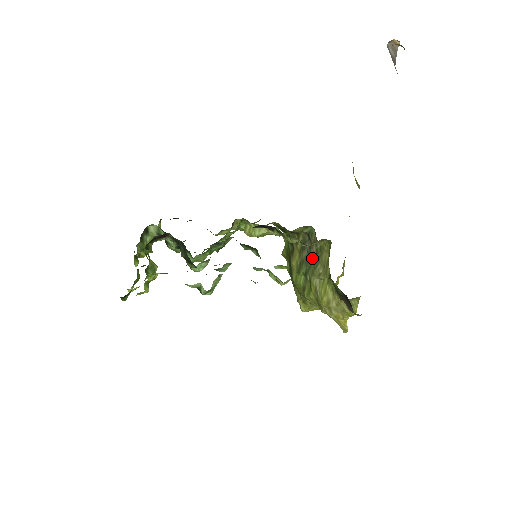
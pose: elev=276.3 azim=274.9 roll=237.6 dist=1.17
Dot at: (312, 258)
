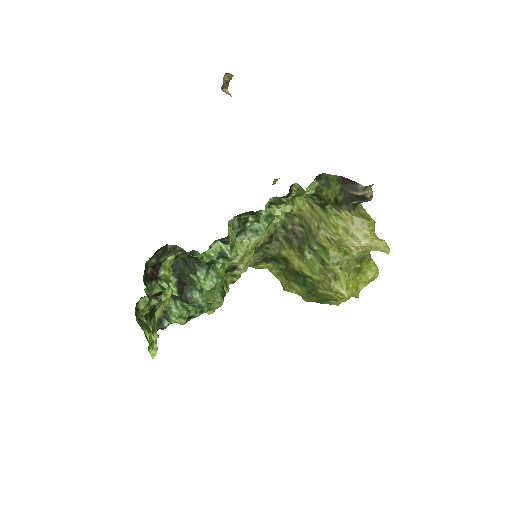
Dot at: (302, 234)
